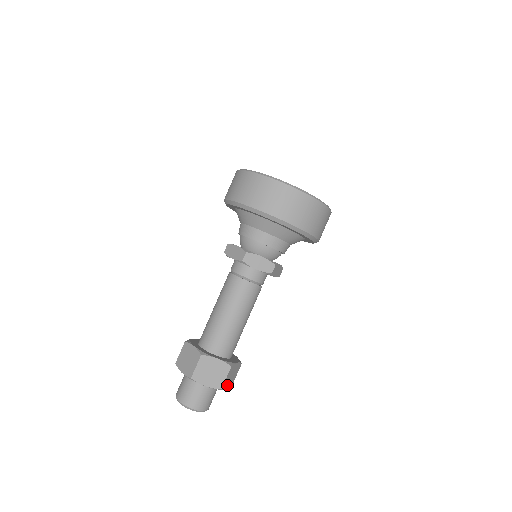
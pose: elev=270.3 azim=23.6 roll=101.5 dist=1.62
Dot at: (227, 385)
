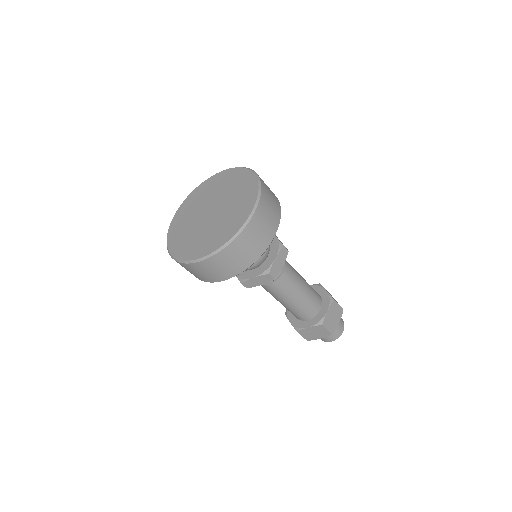
Dot at: occluded
